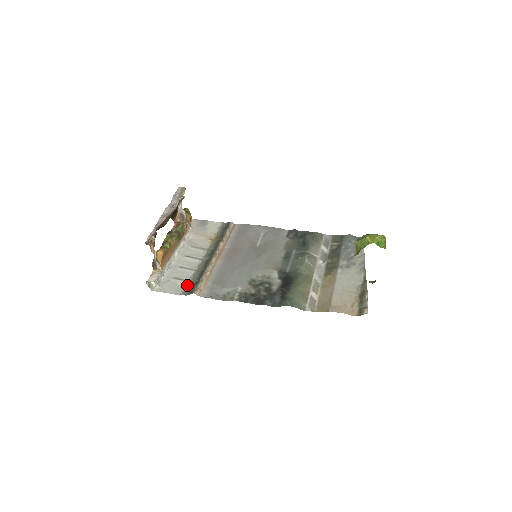
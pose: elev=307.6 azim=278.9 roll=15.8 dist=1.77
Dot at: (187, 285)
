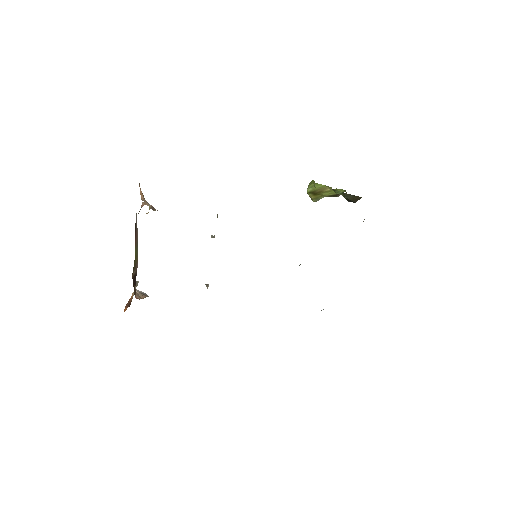
Dot at: occluded
